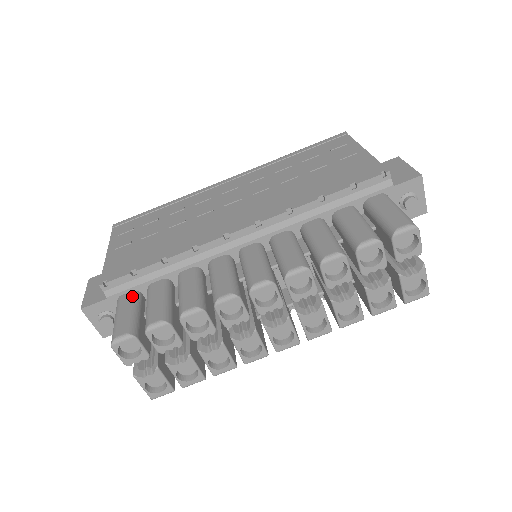
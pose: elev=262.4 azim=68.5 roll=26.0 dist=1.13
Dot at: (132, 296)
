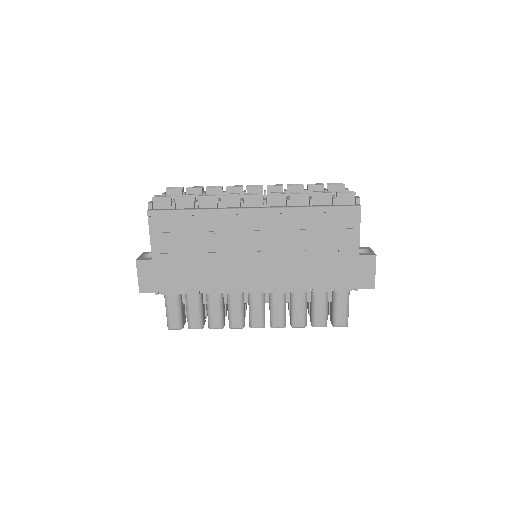
Dot at: (176, 297)
